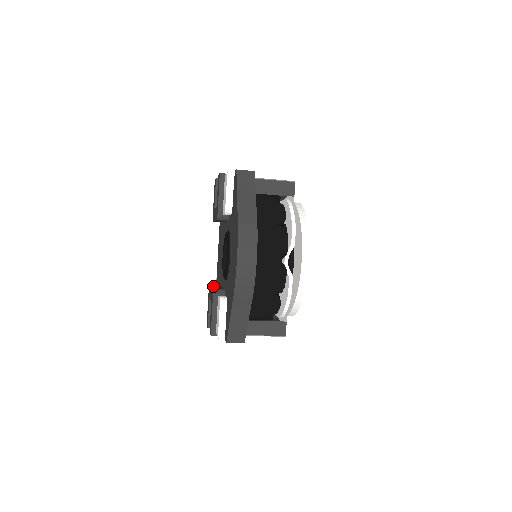
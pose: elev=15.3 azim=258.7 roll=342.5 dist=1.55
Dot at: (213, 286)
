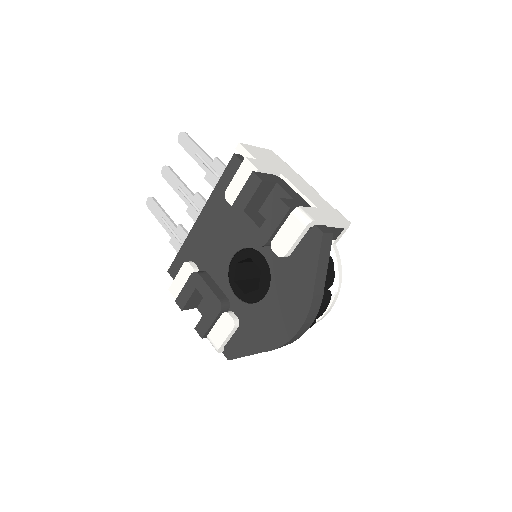
Dot at: (210, 286)
